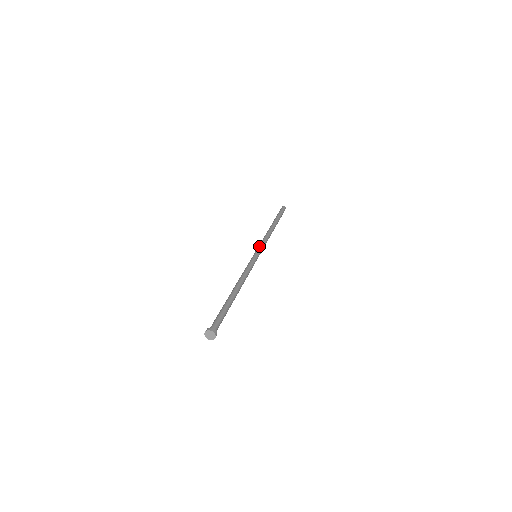
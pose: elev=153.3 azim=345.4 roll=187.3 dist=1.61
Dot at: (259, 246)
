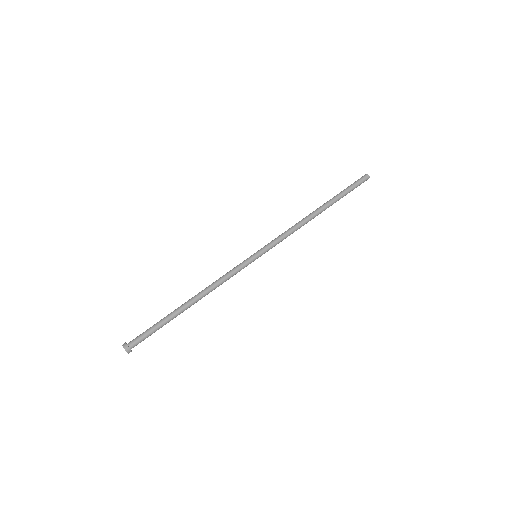
Dot at: (272, 245)
